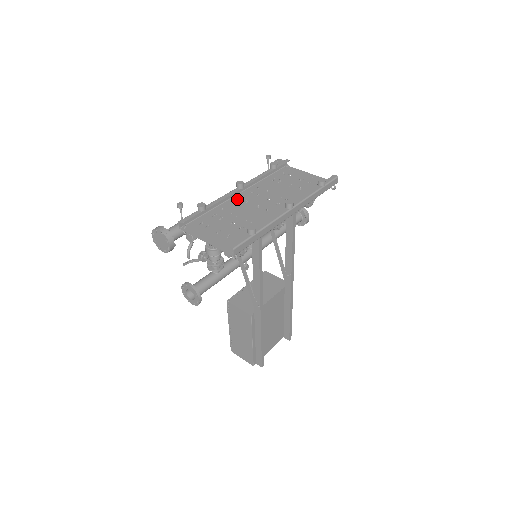
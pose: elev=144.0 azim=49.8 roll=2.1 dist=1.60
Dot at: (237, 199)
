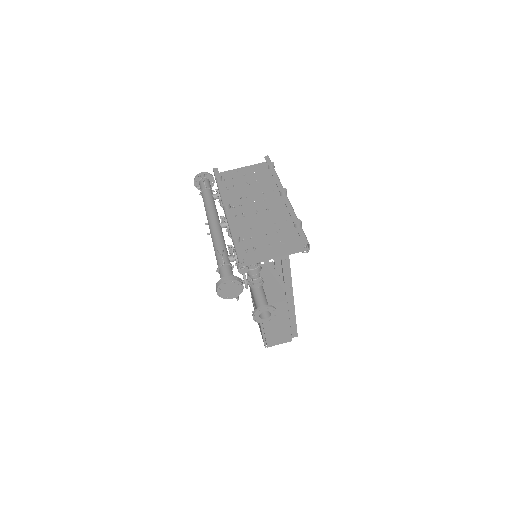
Dot at: (233, 218)
